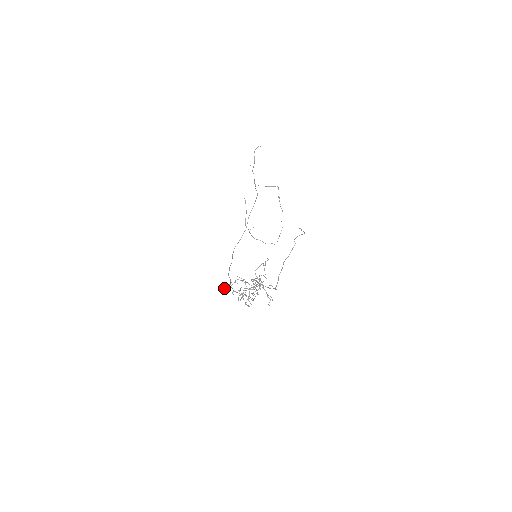
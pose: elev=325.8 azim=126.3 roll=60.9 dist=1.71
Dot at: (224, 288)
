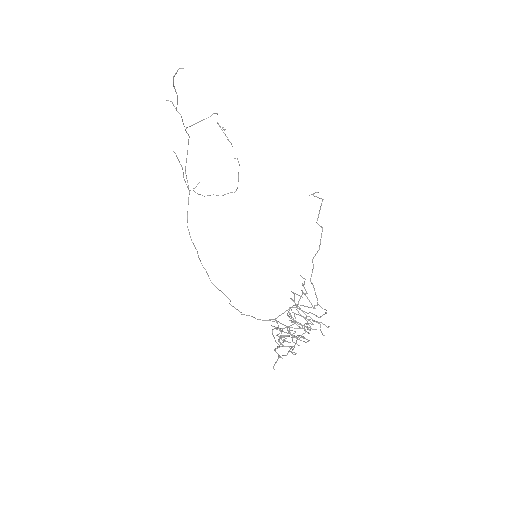
Dot at: (273, 367)
